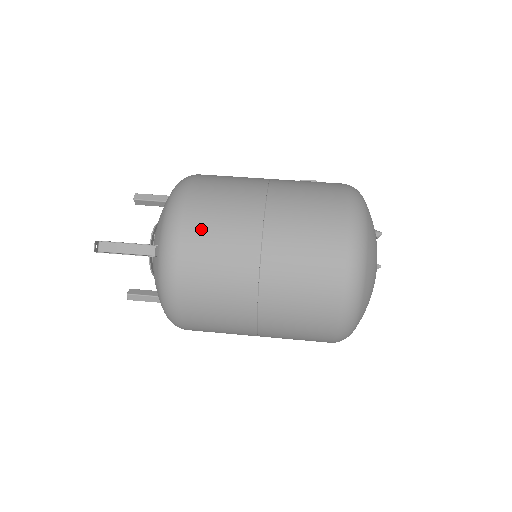
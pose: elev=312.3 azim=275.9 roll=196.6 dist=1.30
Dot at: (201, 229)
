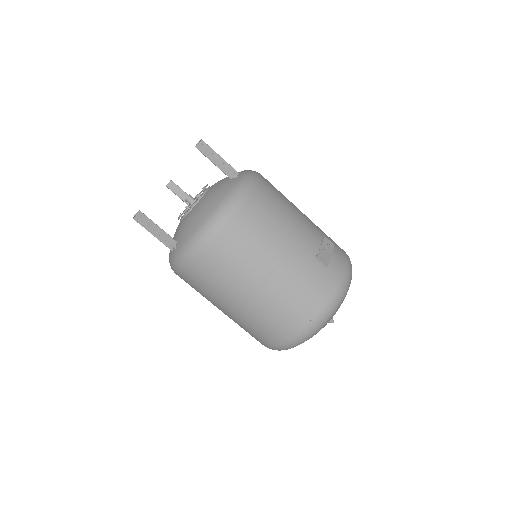
Dot at: (203, 274)
